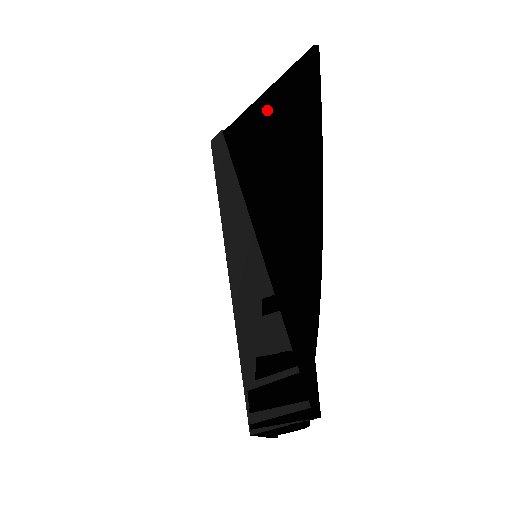
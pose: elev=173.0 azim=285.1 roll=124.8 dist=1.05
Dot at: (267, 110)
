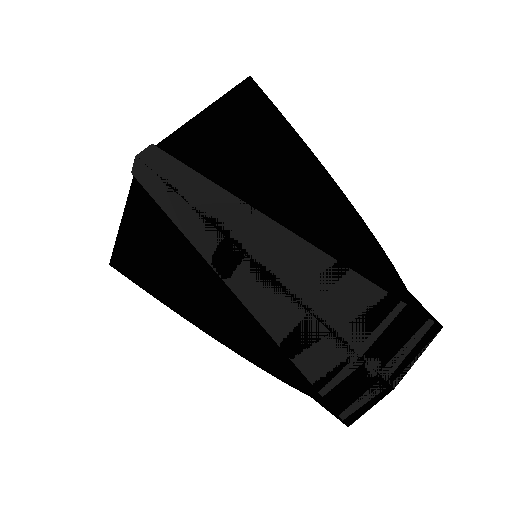
Dot at: (220, 122)
